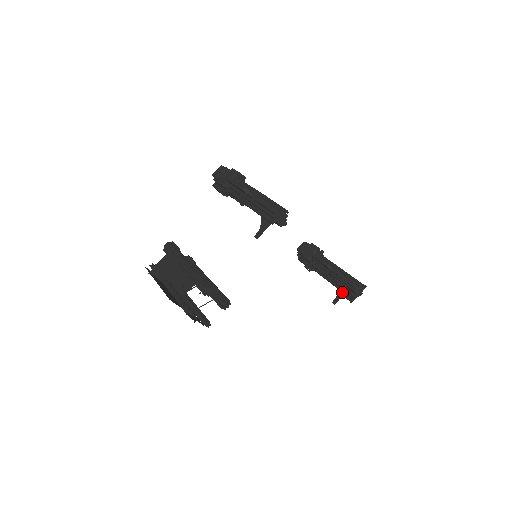
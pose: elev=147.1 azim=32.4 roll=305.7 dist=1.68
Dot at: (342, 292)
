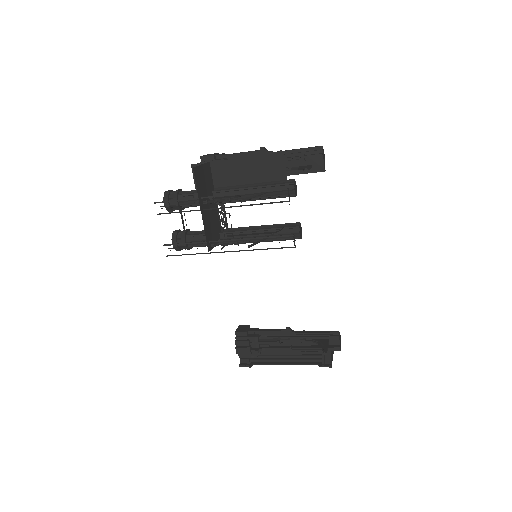
Dot at: (325, 343)
